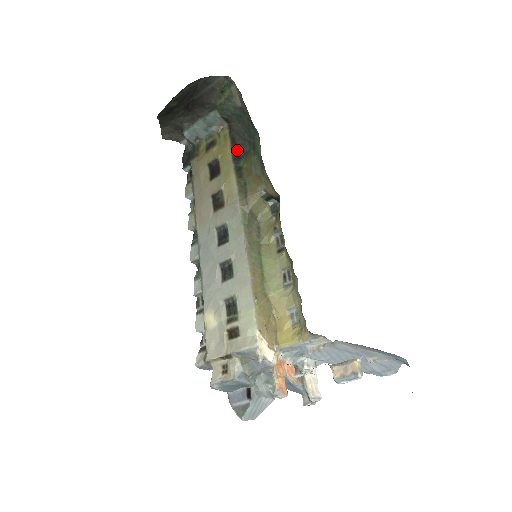
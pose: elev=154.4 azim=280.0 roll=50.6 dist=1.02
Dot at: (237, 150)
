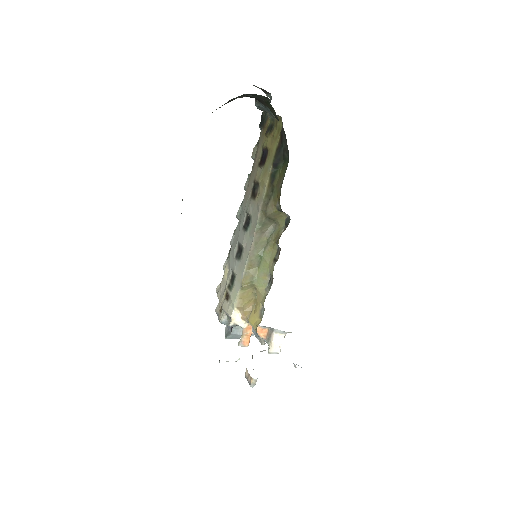
Dot at: (280, 152)
